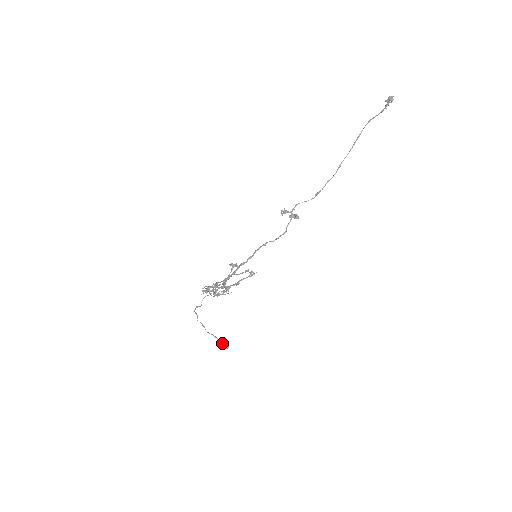
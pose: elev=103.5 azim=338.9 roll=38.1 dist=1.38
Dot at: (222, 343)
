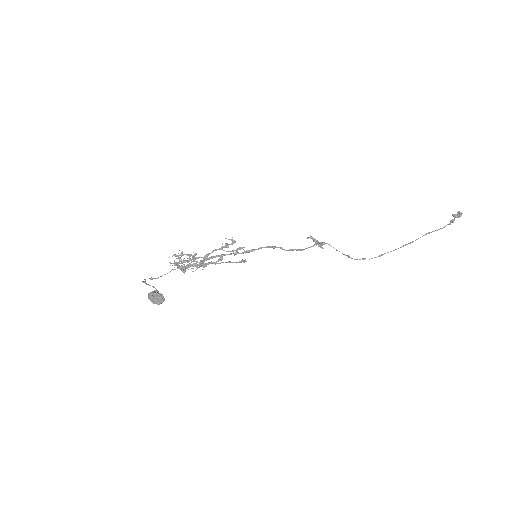
Dot at: (158, 292)
